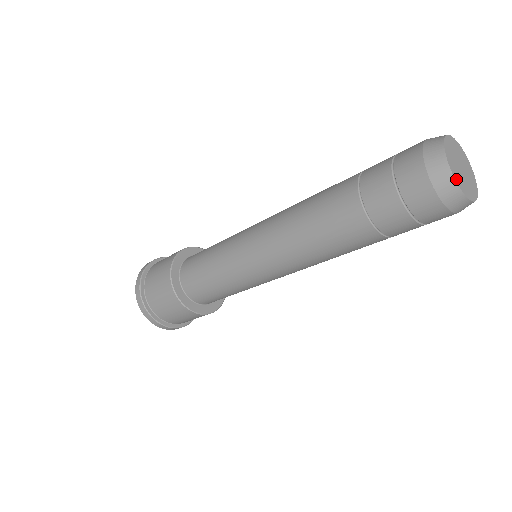
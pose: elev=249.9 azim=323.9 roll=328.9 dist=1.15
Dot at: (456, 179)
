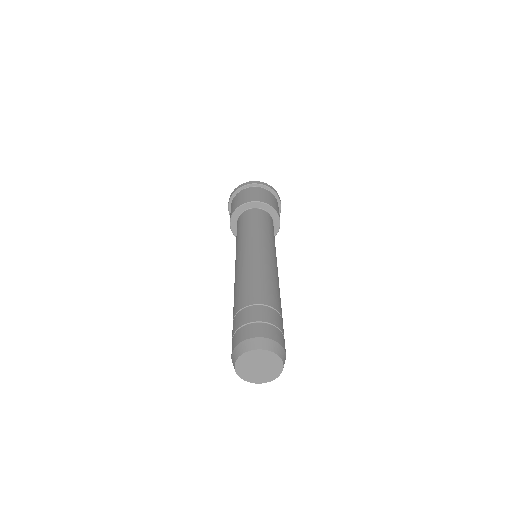
Dot at: (254, 382)
